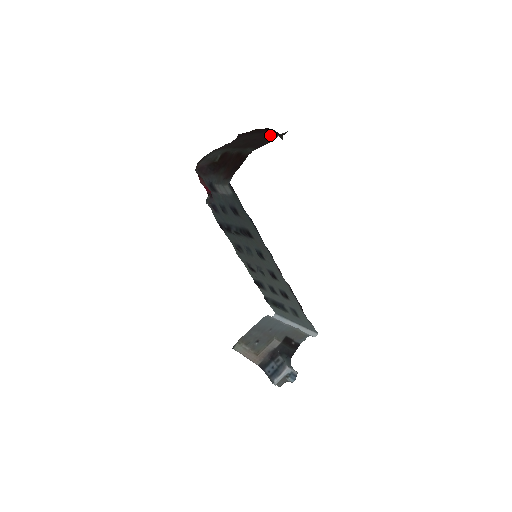
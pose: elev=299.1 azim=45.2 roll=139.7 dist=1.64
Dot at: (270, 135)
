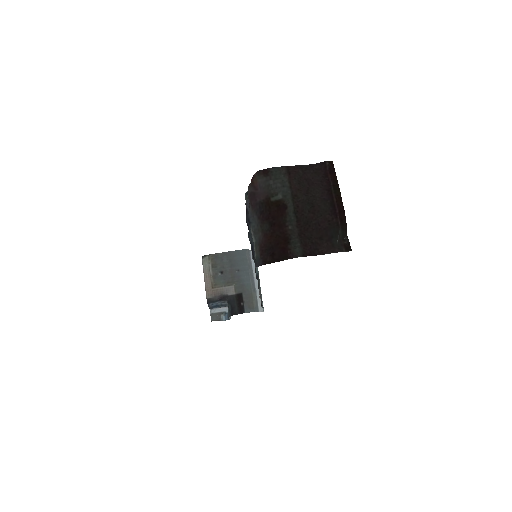
Dot at: (335, 234)
